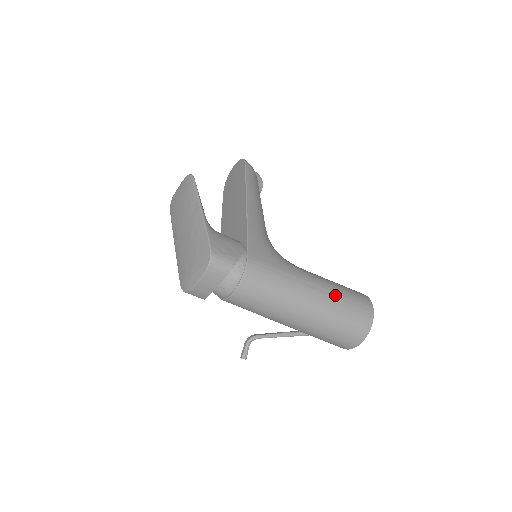
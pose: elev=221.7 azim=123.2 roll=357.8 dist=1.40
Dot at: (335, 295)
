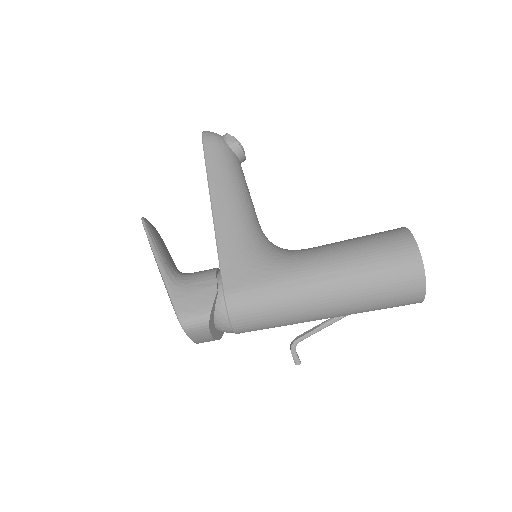
Dot at: (354, 271)
